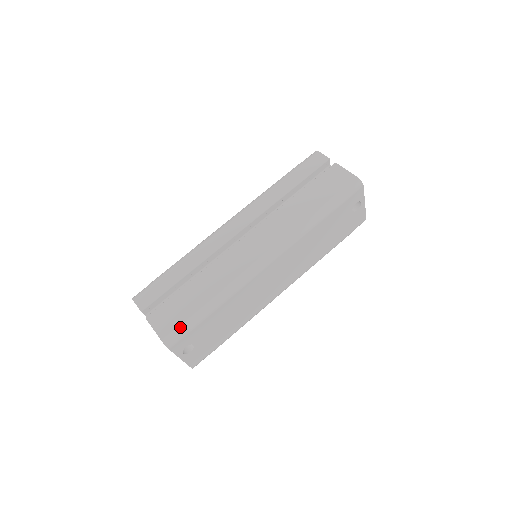
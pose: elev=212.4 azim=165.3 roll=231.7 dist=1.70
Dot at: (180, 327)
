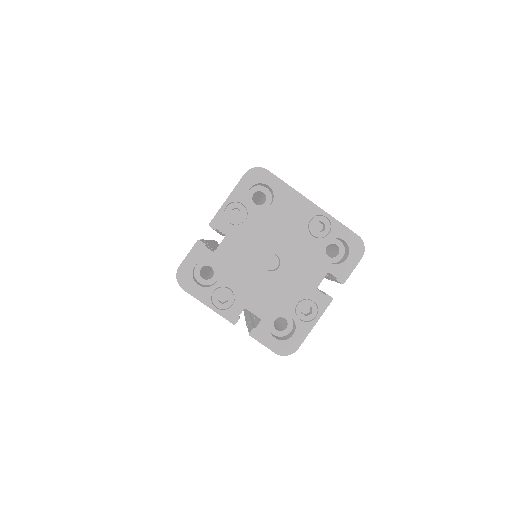
Dot at: occluded
